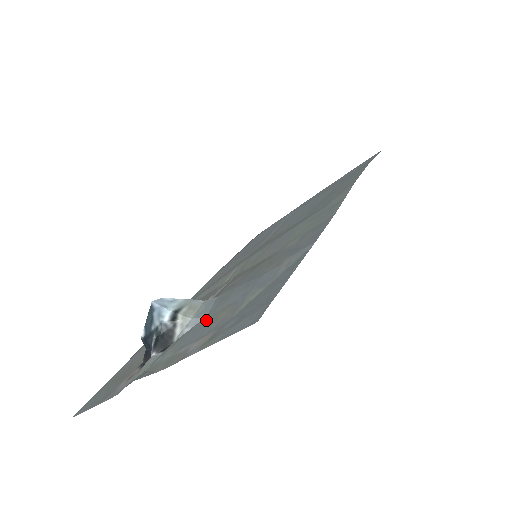
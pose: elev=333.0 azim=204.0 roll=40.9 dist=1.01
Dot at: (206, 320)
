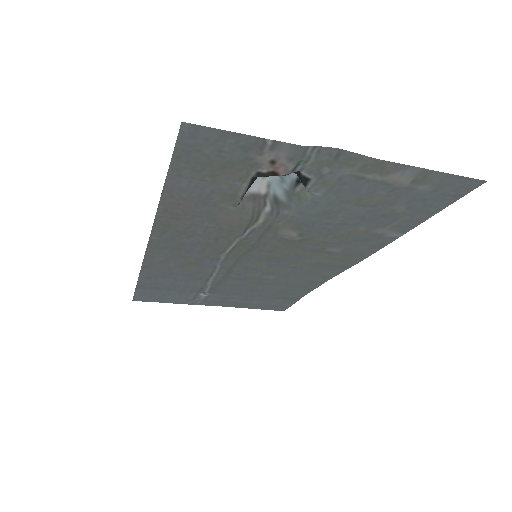
Dot at: (343, 198)
